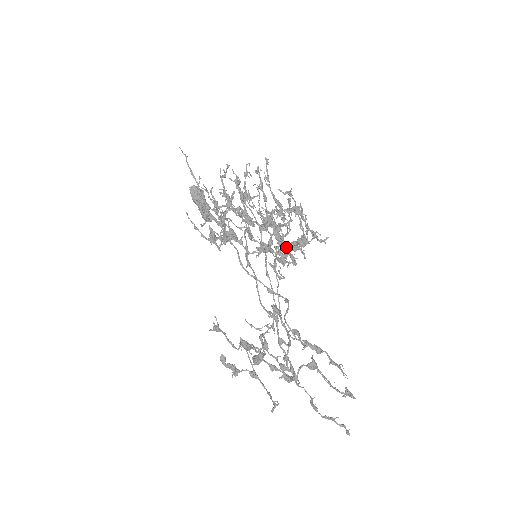
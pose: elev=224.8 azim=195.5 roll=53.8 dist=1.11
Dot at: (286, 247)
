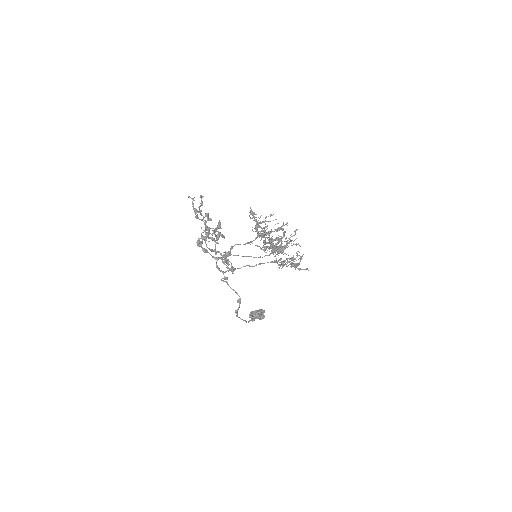
Dot at: occluded
